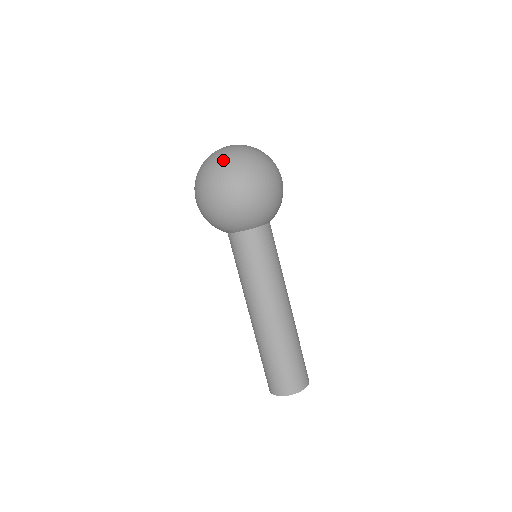
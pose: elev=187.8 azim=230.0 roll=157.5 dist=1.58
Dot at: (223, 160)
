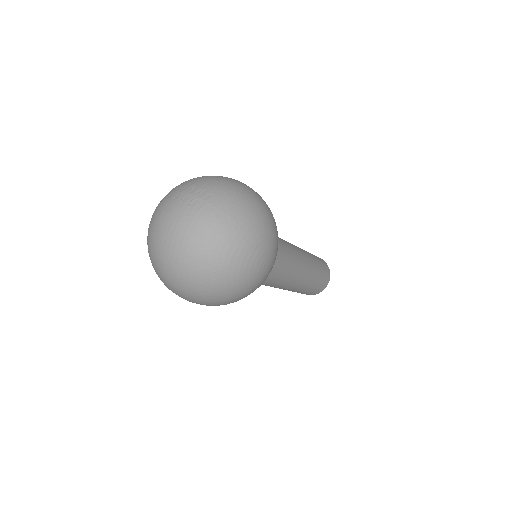
Dot at: (188, 284)
